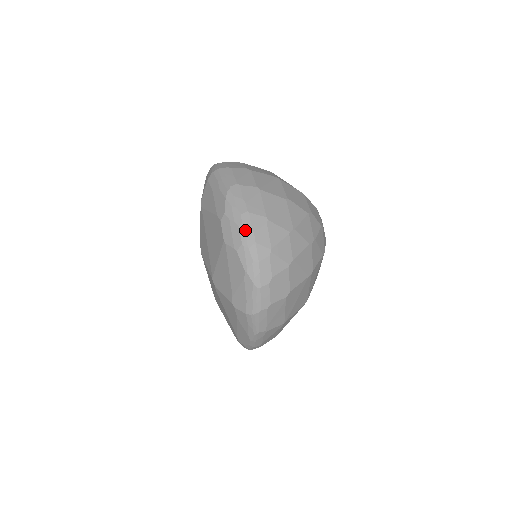
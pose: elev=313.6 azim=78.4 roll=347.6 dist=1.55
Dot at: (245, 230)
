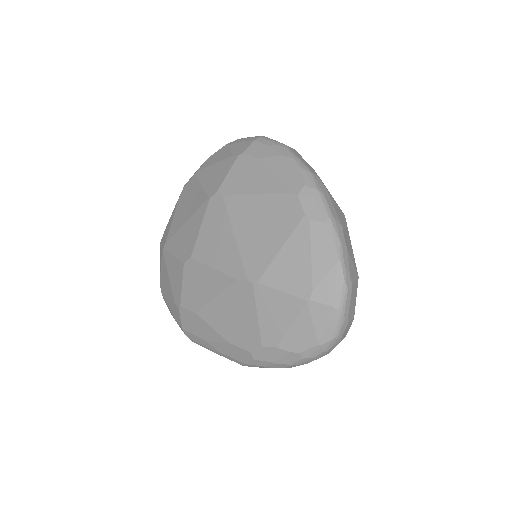
Dot at: occluded
